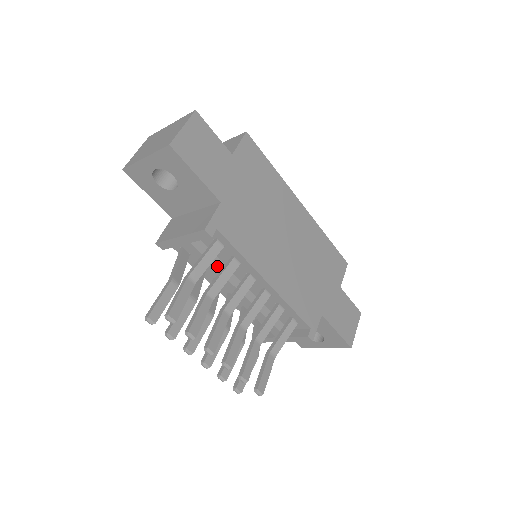
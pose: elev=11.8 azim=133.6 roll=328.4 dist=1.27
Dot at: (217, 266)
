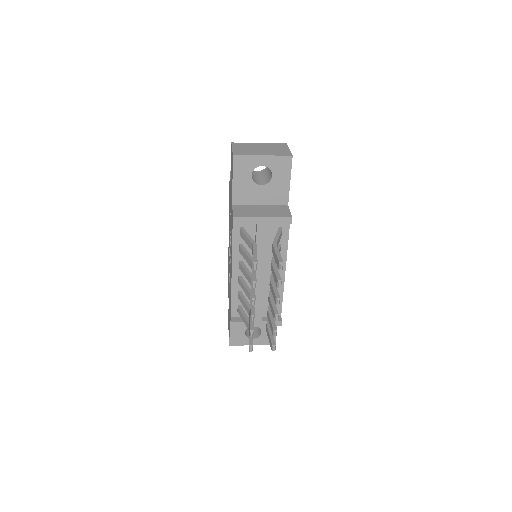
Dot at: occluded
